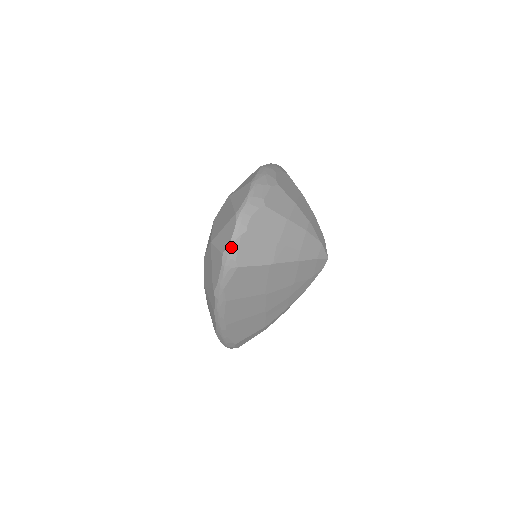
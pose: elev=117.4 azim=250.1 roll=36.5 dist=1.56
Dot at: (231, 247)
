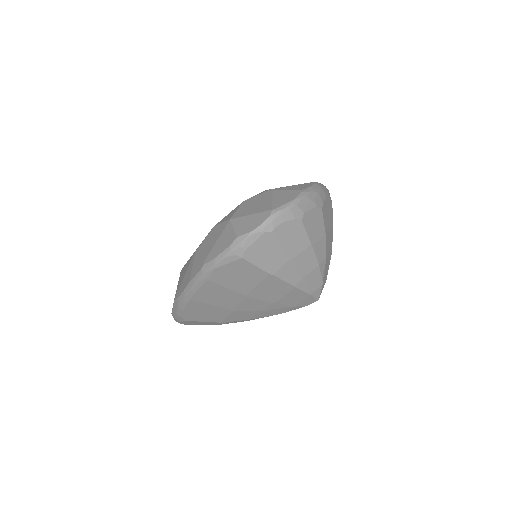
Dot at: (249, 236)
